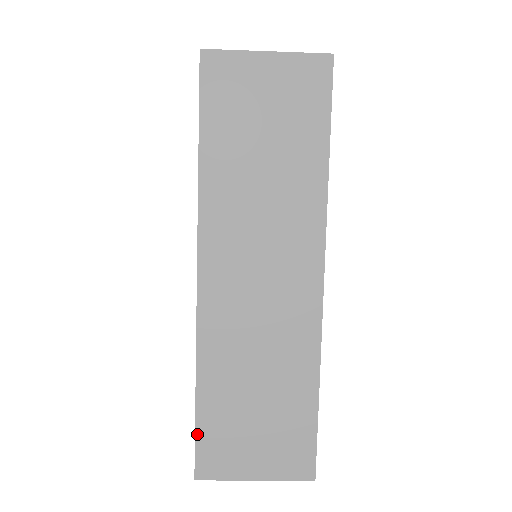
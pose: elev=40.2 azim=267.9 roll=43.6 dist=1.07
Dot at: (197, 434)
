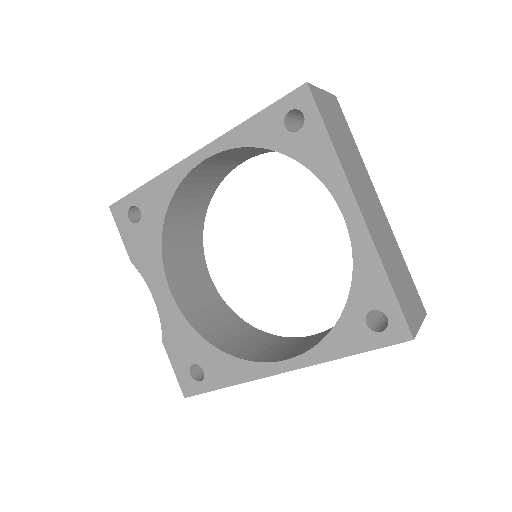
Dot at: (206, 392)
